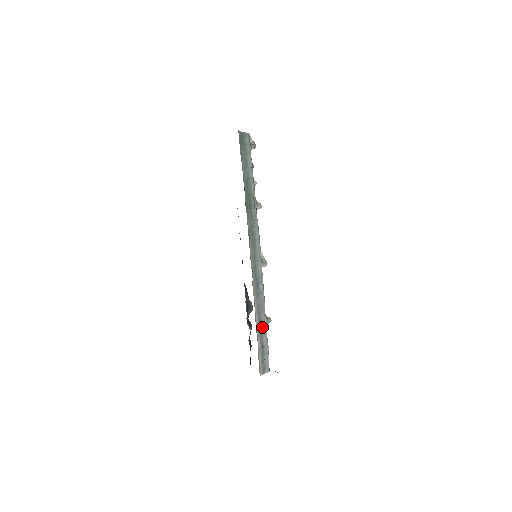
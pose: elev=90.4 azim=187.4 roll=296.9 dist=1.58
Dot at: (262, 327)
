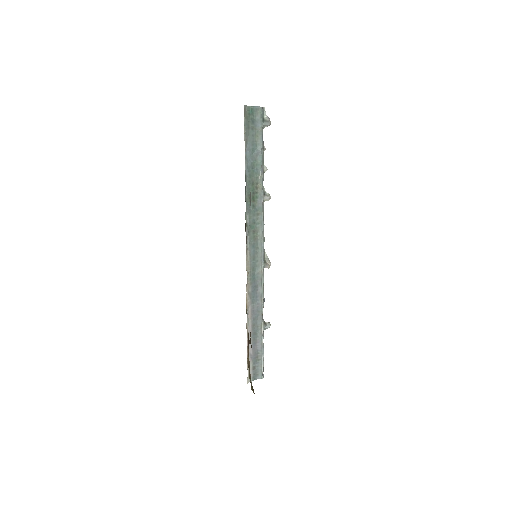
Dot at: (257, 333)
